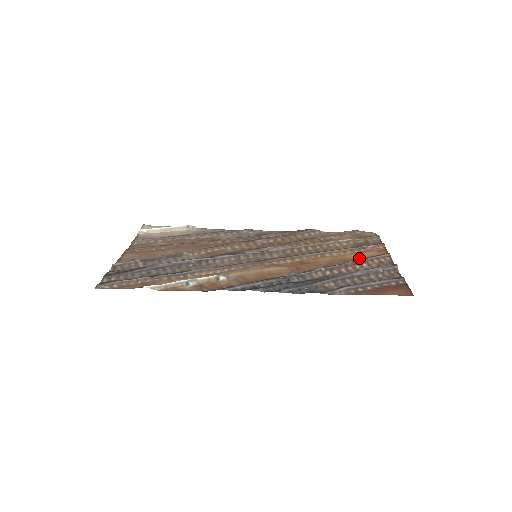
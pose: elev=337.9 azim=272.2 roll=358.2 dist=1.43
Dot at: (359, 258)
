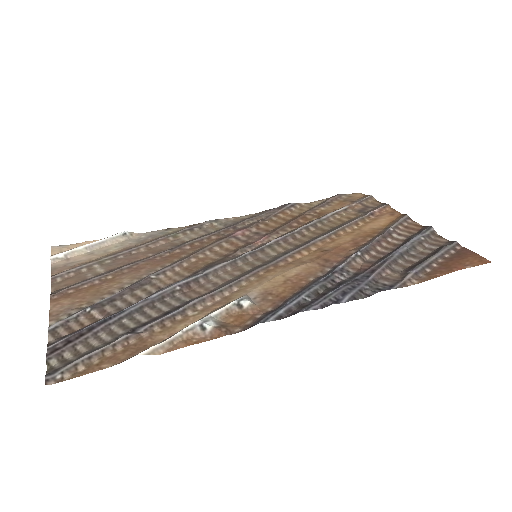
Dot at: (380, 228)
